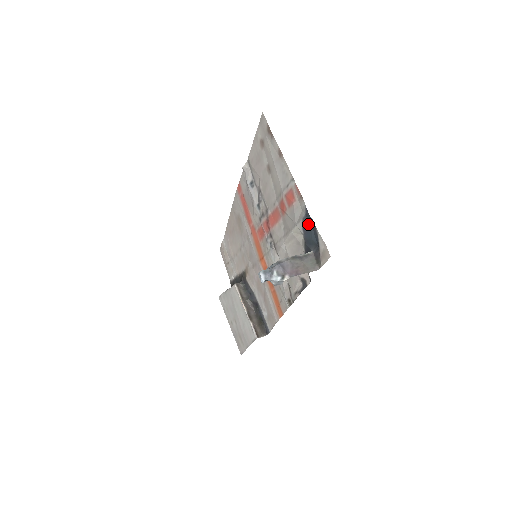
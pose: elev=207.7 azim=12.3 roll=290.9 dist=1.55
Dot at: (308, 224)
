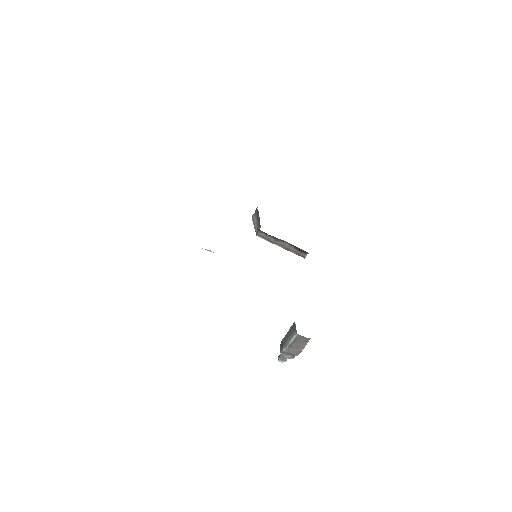
Dot at: occluded
